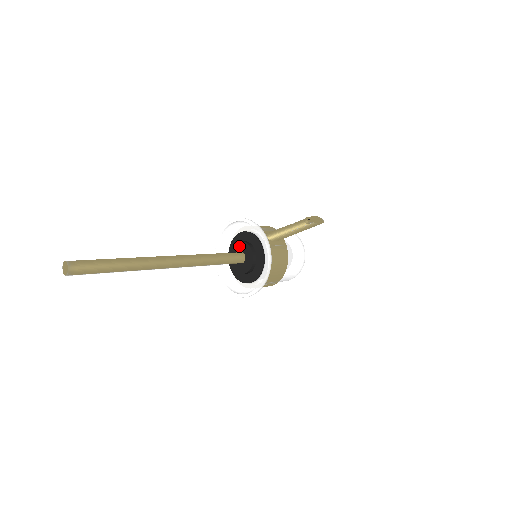
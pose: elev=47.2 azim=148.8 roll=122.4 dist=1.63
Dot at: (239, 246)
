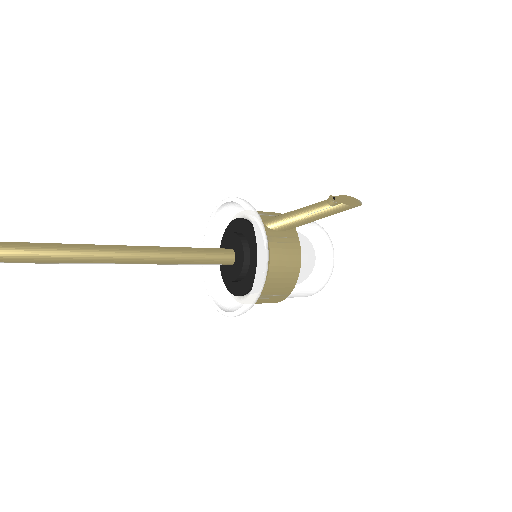
Dot at: (228, 240)
